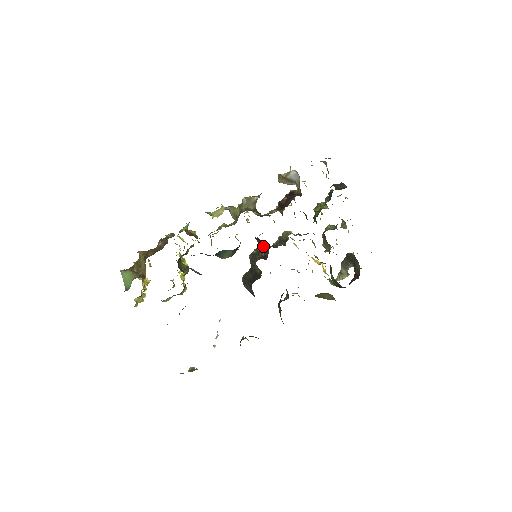
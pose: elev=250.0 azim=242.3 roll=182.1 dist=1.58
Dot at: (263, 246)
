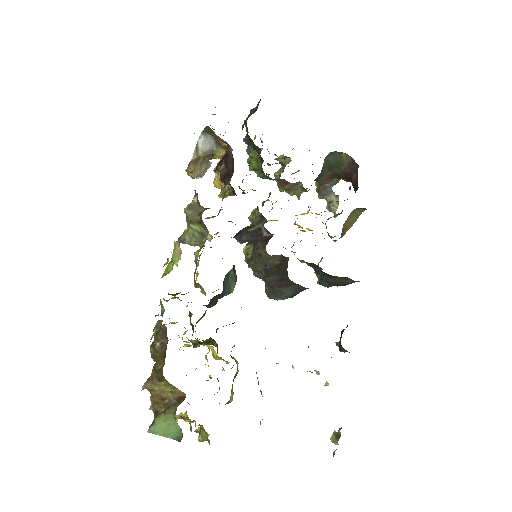
Dot at: (253, 234)
